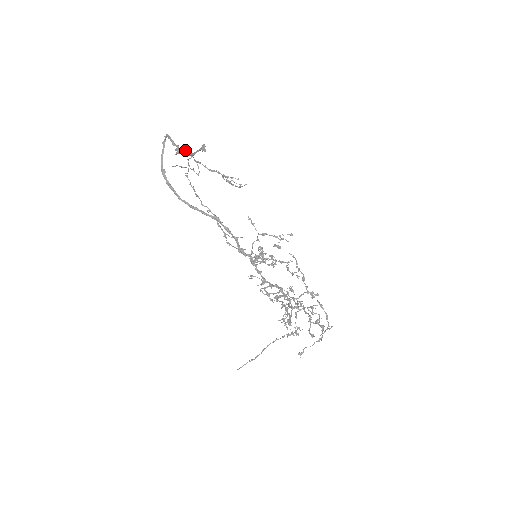
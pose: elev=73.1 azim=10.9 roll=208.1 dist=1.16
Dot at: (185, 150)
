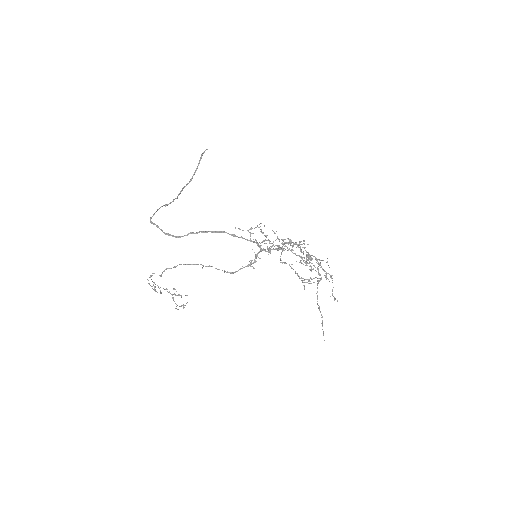
Dot at: (182, 189)
